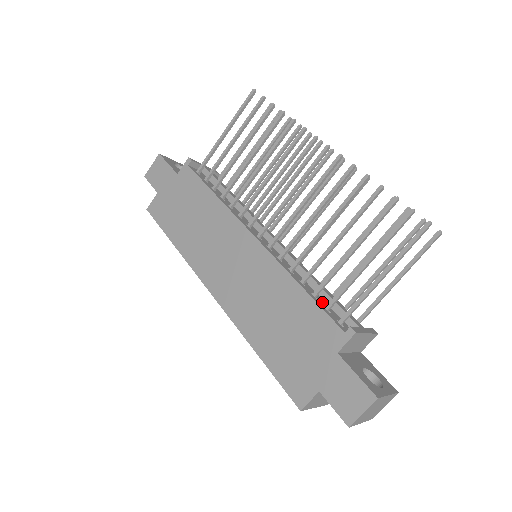
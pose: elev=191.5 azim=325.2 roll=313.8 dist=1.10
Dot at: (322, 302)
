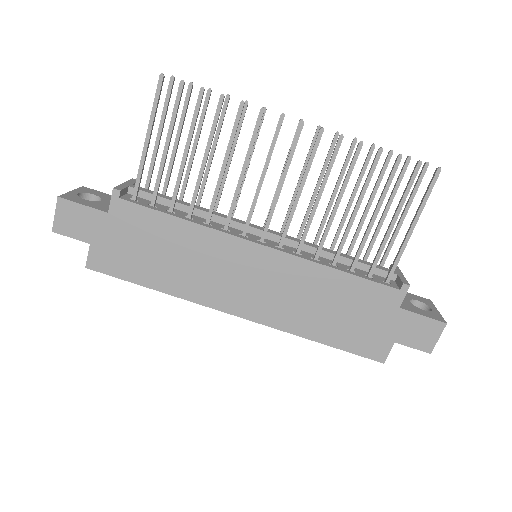
Dot at: (358, 272)
